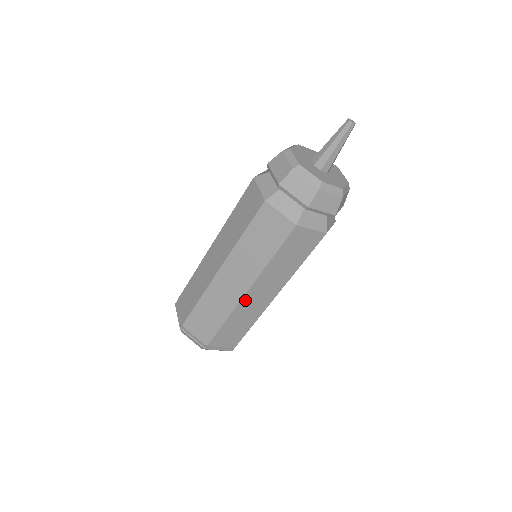
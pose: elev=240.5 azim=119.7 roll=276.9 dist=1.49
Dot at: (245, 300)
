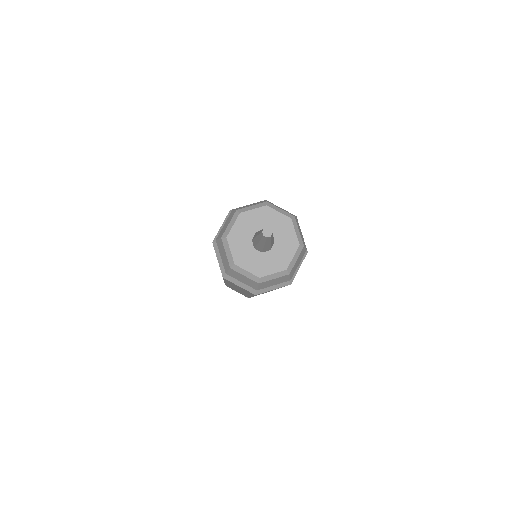
Dot at: occluded
